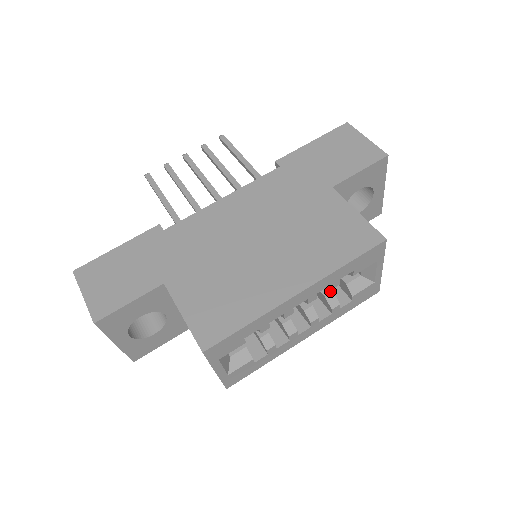
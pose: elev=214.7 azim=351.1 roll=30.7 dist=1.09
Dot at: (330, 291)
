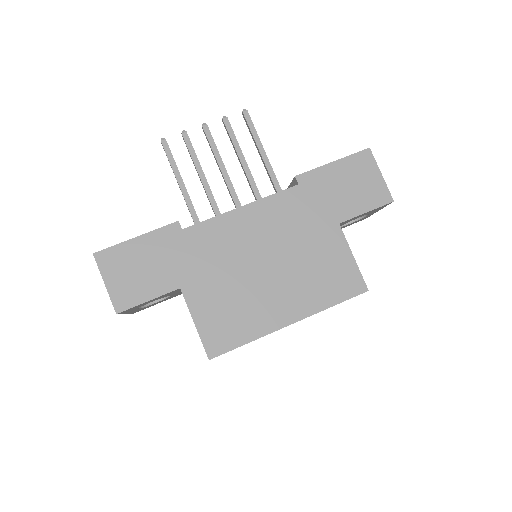
Dot at: occluded
